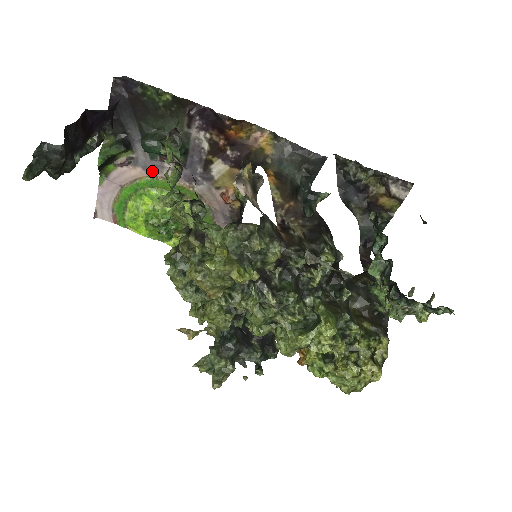
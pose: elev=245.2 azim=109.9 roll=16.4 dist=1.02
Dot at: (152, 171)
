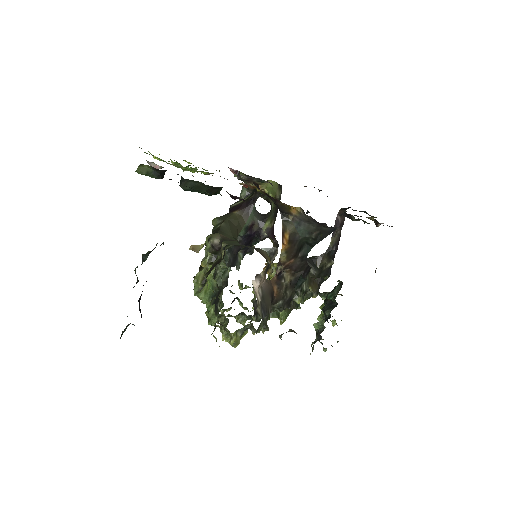
Dot at: occluded
